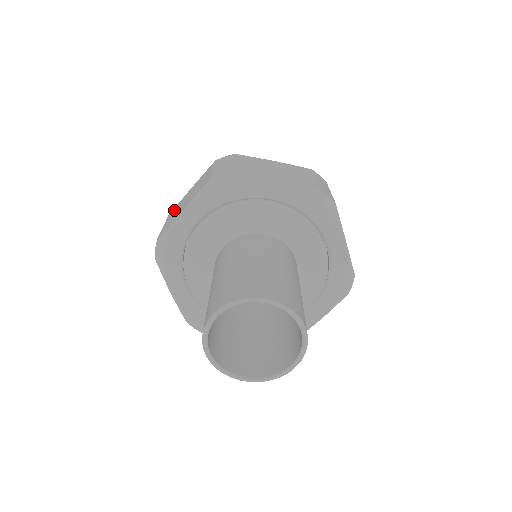
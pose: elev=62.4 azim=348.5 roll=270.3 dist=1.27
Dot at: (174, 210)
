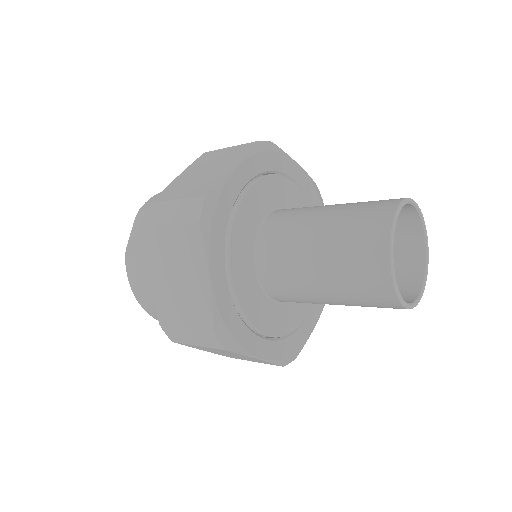
Dot at: (173, 190)
